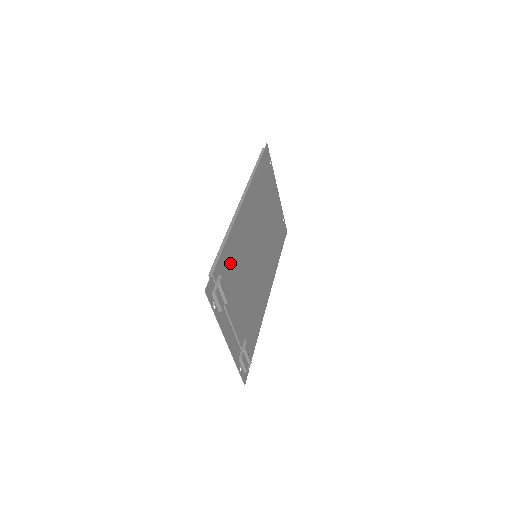
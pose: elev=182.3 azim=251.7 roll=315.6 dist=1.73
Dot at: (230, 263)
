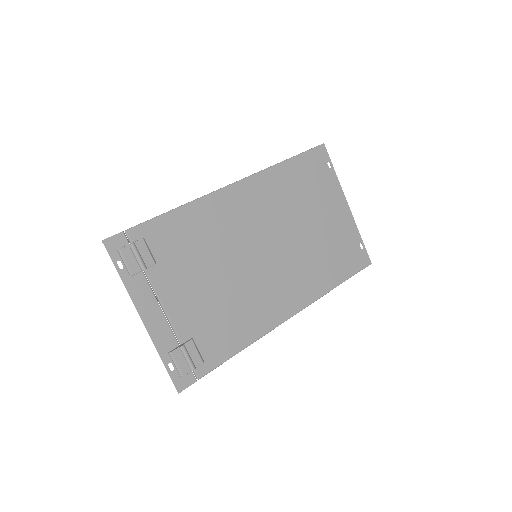
Dot at: (177, 237)
